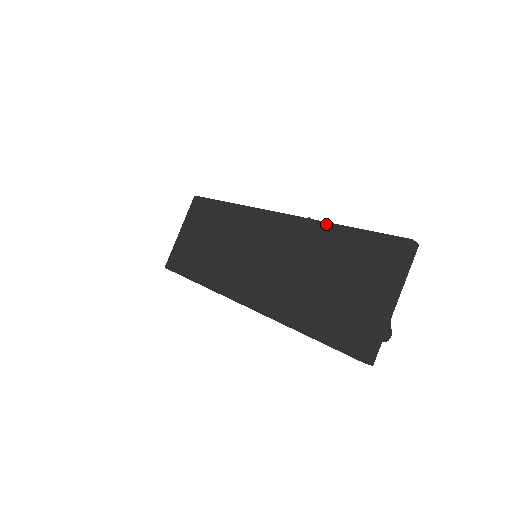
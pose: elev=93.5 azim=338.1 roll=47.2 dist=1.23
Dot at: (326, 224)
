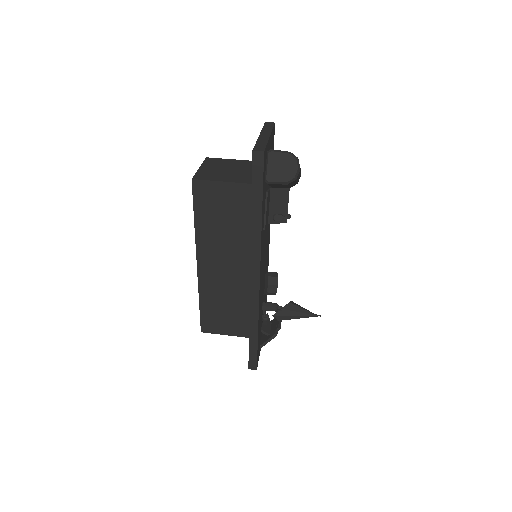
Dot at: occluded
